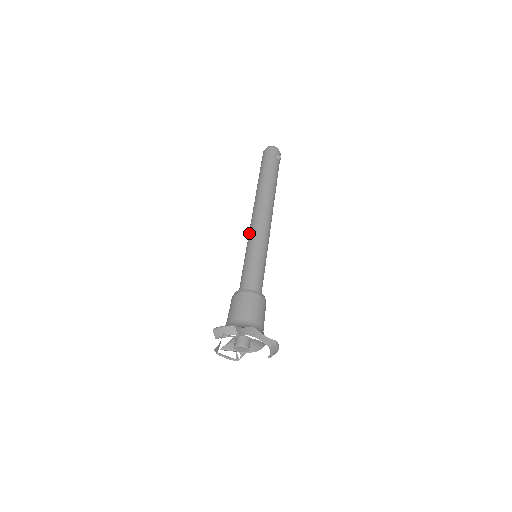
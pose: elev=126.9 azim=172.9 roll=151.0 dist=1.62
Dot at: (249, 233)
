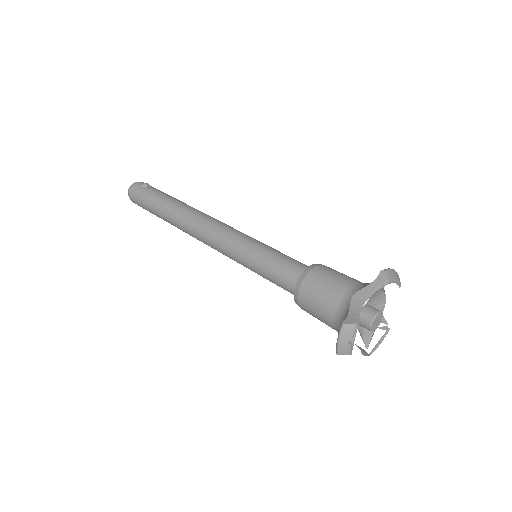
Dot at: occluded
